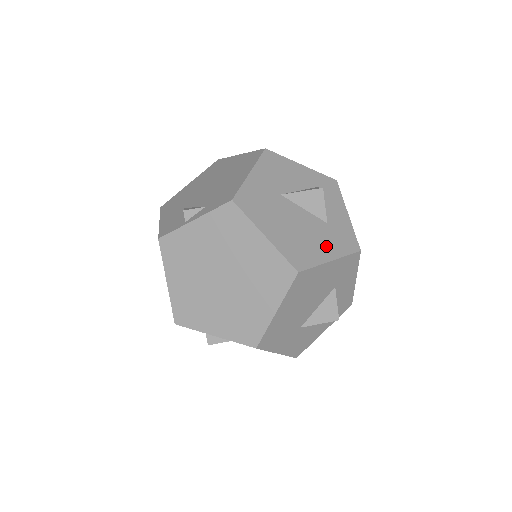
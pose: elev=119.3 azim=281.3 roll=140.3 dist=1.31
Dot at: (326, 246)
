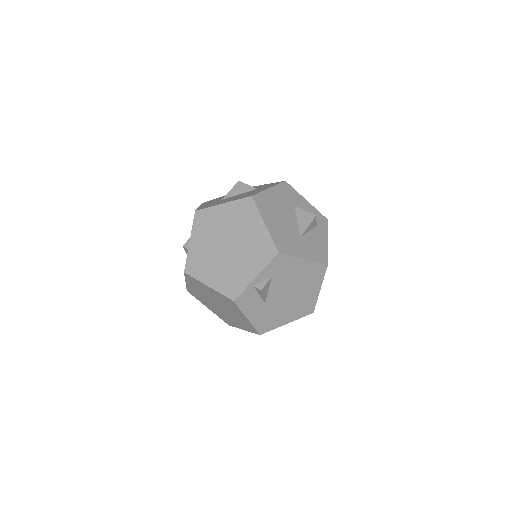
Dot at: (262, 189)
